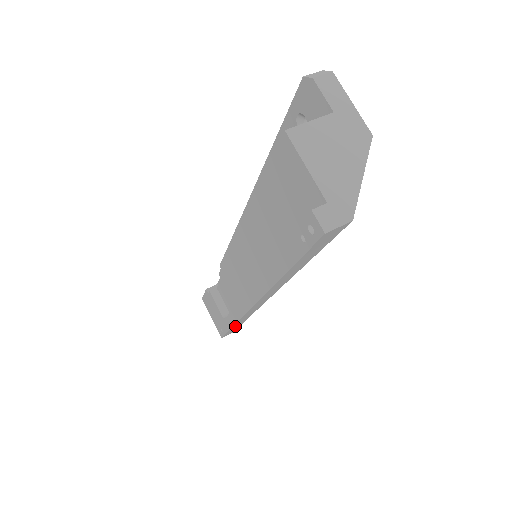
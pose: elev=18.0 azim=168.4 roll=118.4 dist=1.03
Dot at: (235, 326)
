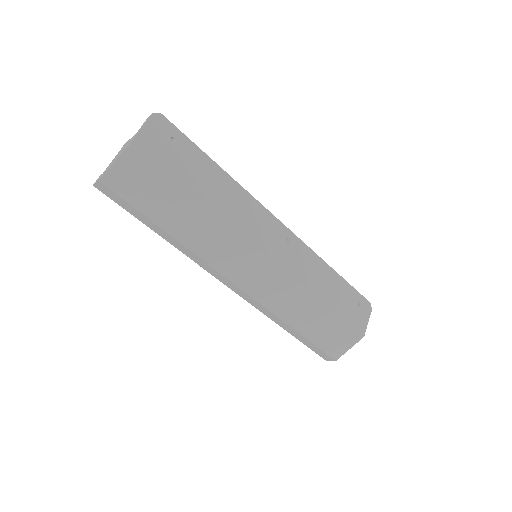
Dot at: (292, 332)
